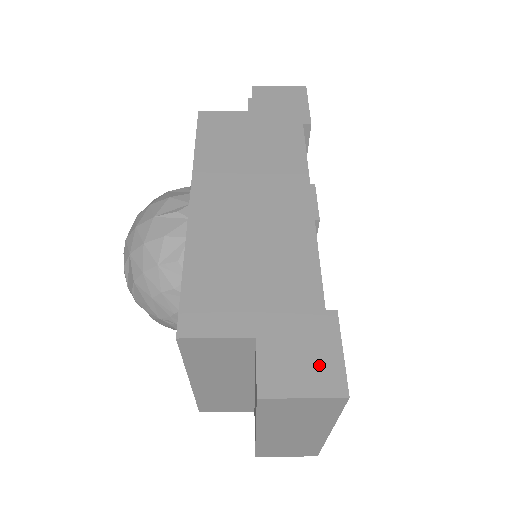
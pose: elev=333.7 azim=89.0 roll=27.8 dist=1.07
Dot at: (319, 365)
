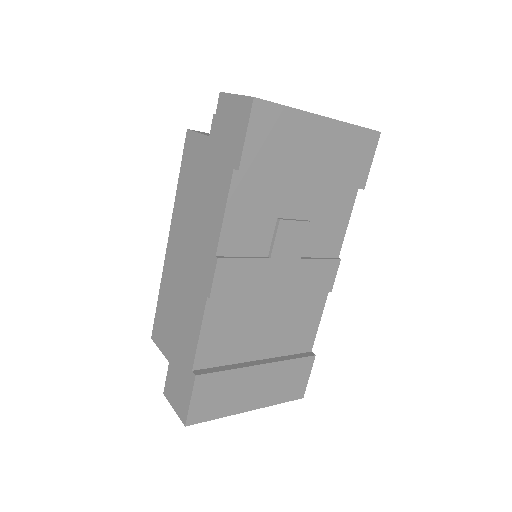
Dot at: (181, 399)
